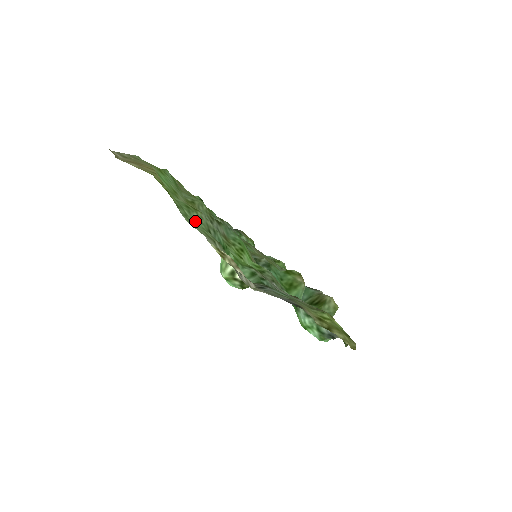
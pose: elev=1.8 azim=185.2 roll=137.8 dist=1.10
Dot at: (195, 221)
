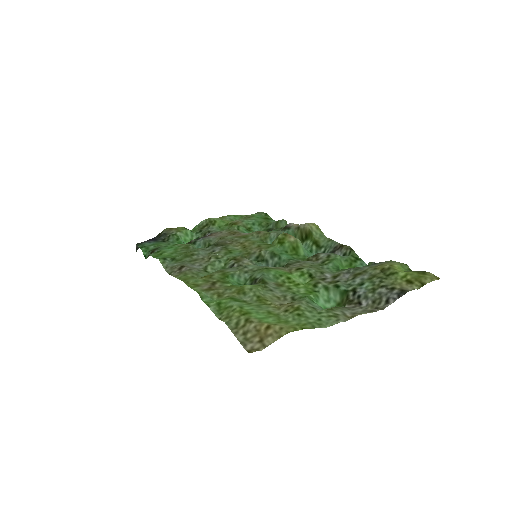
Dot at: (315, 318)
